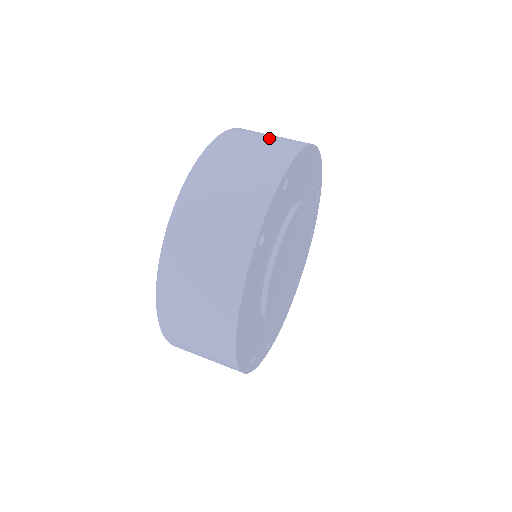
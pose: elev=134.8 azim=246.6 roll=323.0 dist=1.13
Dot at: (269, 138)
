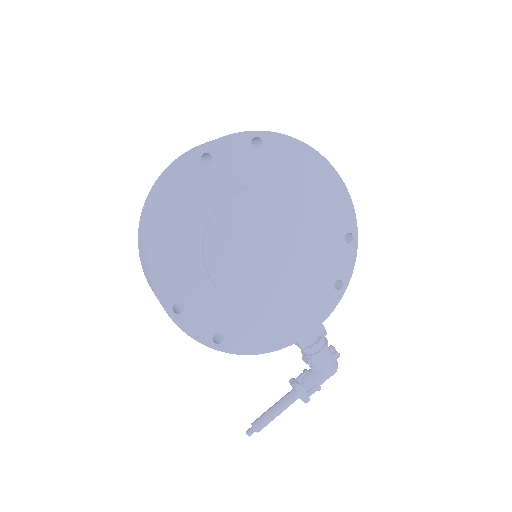
Dot at: occluded
